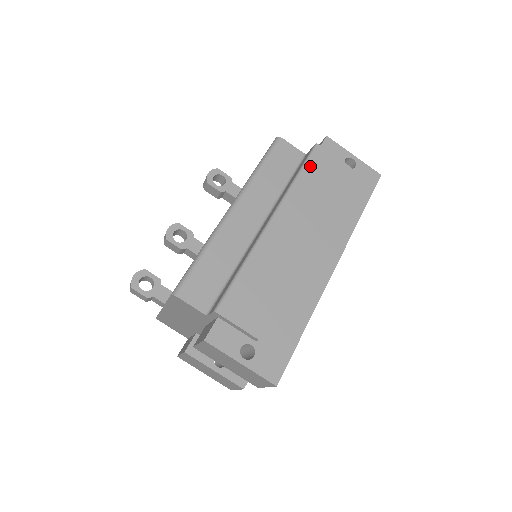
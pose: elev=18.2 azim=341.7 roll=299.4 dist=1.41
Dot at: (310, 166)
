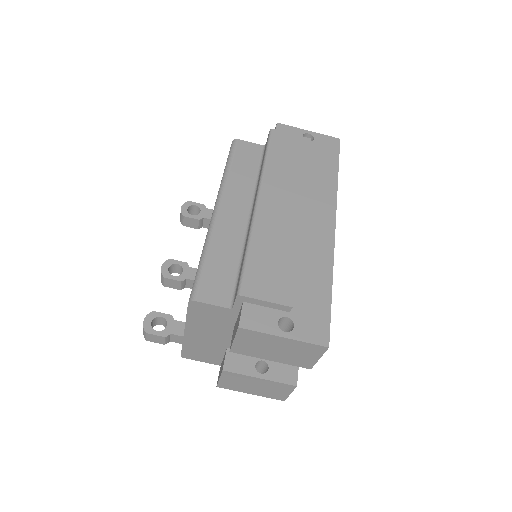
Dot at: (273, 148)
